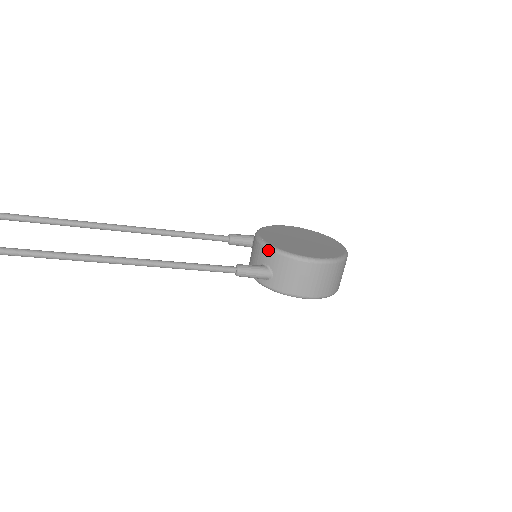
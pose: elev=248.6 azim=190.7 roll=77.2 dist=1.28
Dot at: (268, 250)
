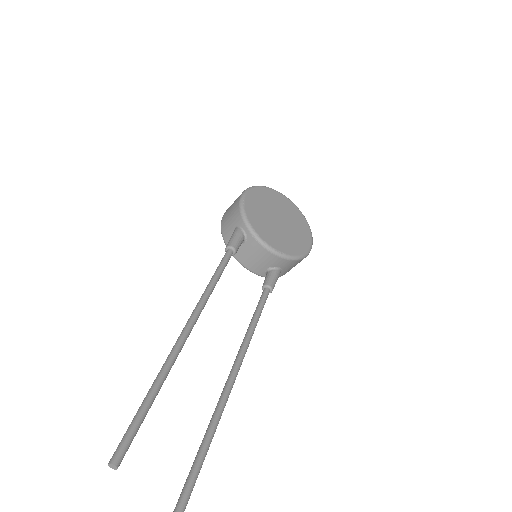
Dot at: (285, 260)
